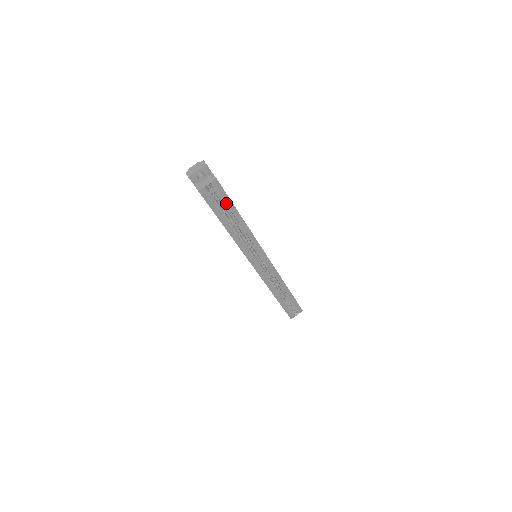
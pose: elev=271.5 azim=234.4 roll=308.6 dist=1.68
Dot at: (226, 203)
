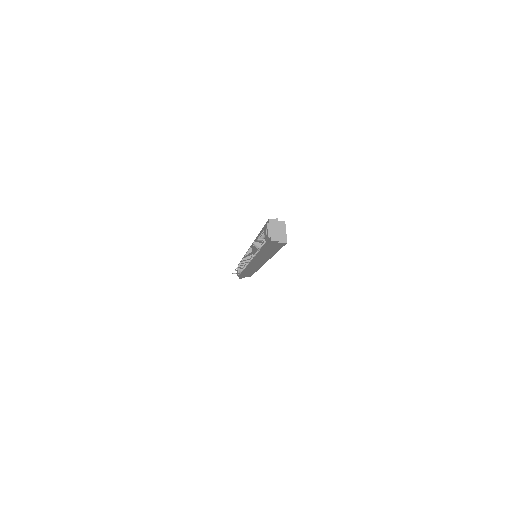
Dot at: occluded
